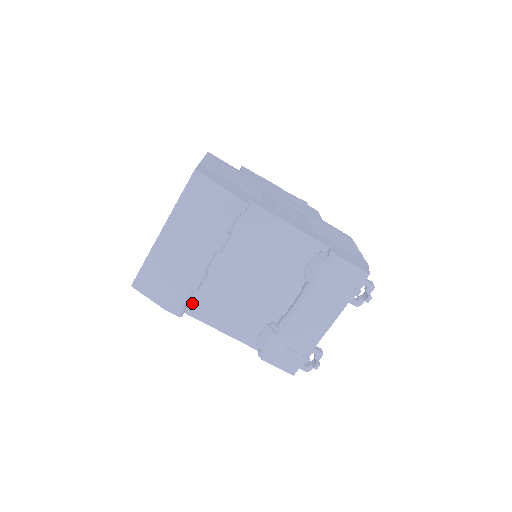
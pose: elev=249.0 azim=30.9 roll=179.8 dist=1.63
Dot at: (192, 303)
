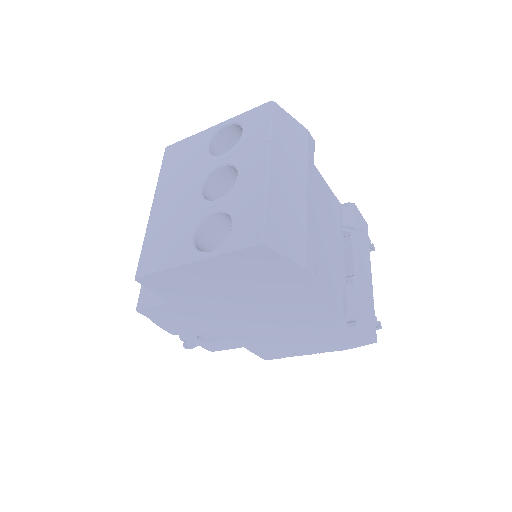
Dot at: occluded
